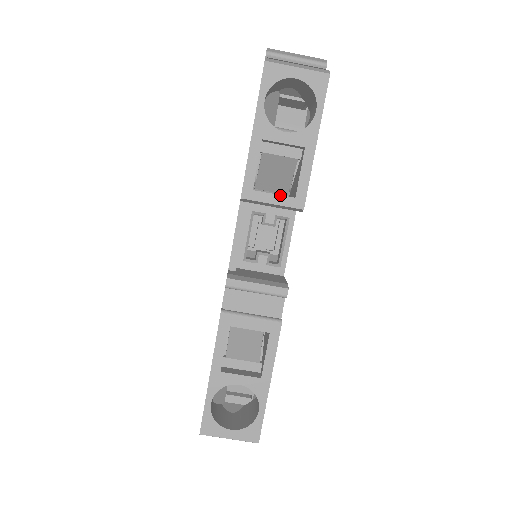
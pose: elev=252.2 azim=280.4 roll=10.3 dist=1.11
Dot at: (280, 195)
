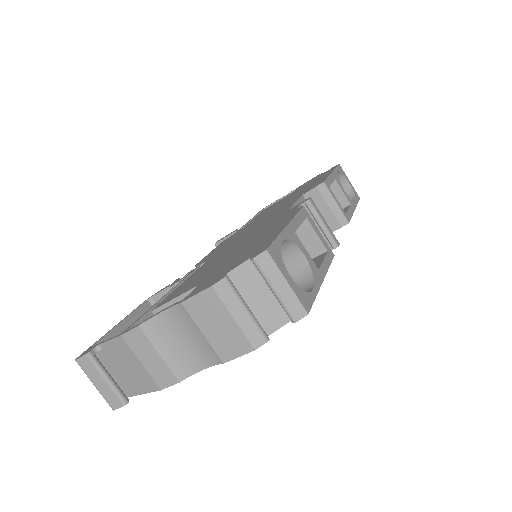
Dot at: occluded
